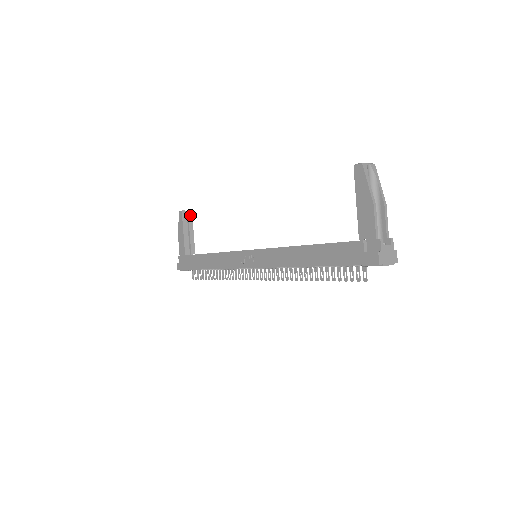
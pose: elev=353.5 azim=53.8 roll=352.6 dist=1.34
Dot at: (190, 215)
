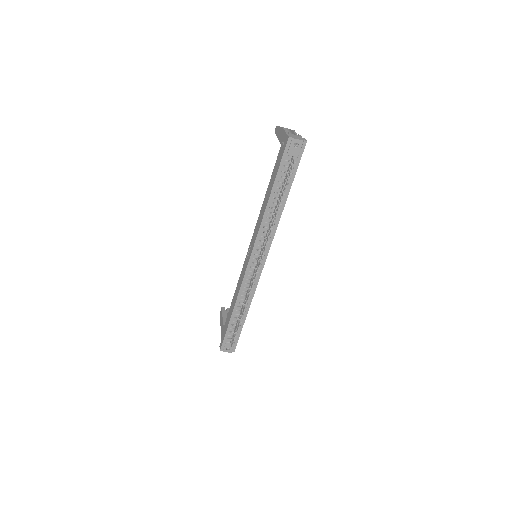
Dot at: occluded
